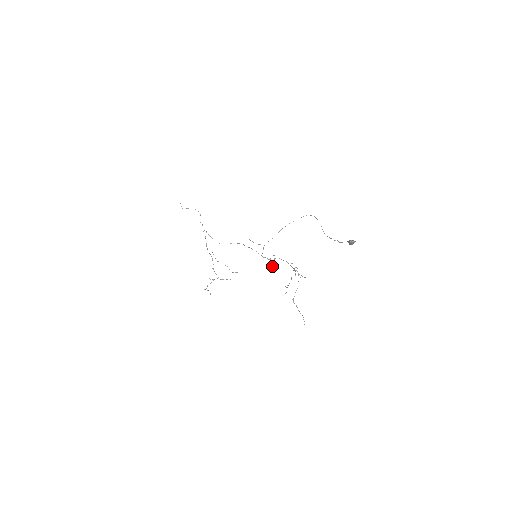
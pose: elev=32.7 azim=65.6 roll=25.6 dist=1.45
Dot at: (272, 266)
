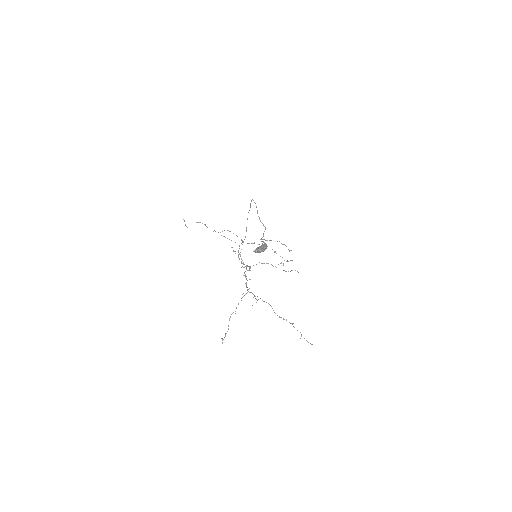
Dot at: occluded
